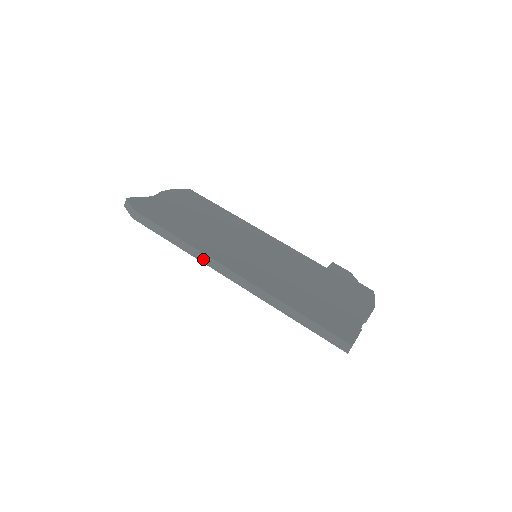
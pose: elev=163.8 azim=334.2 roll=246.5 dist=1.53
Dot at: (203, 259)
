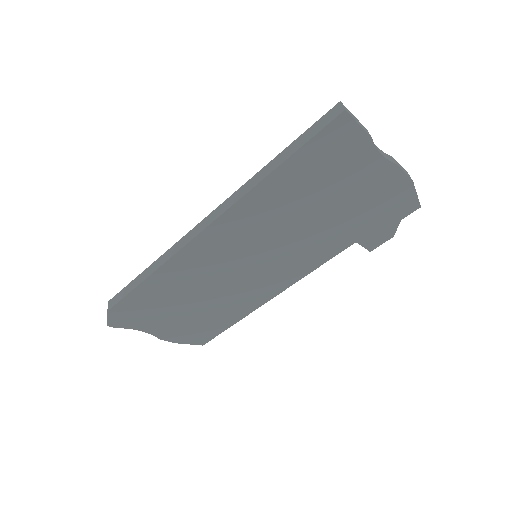
Dot at: (176, 249)
